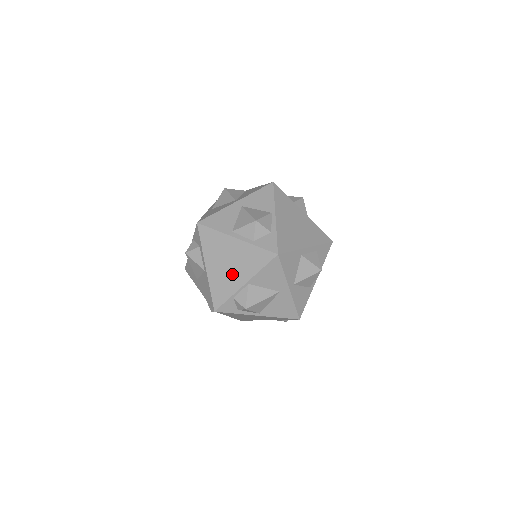
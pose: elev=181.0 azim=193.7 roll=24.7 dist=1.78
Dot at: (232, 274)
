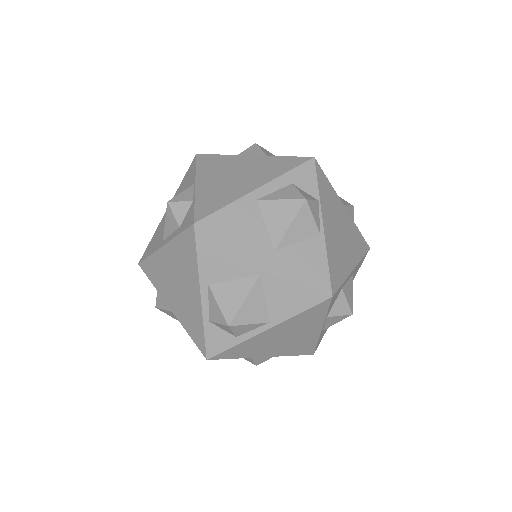
Dot at: (171, 290)
